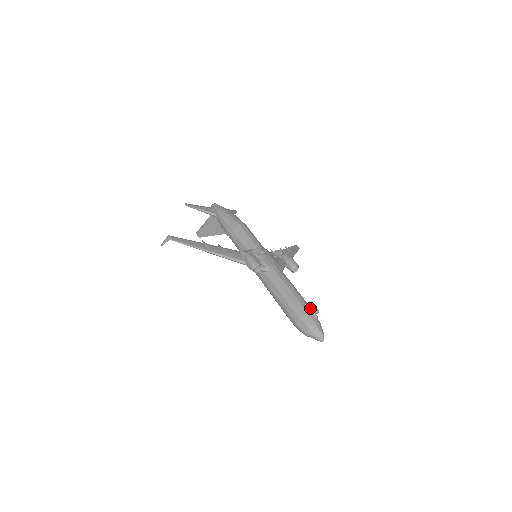
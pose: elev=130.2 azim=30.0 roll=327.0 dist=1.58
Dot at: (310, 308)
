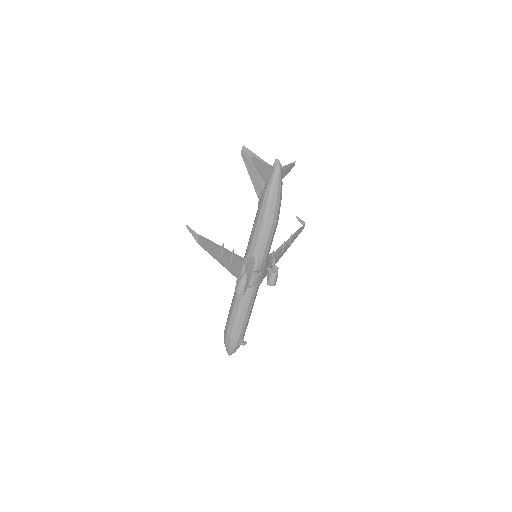
Dot at: occluded
